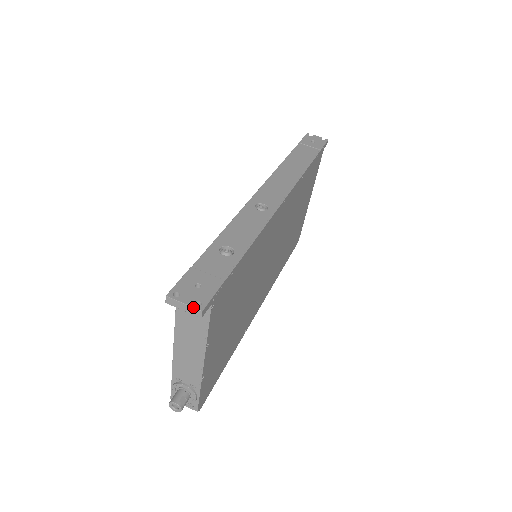
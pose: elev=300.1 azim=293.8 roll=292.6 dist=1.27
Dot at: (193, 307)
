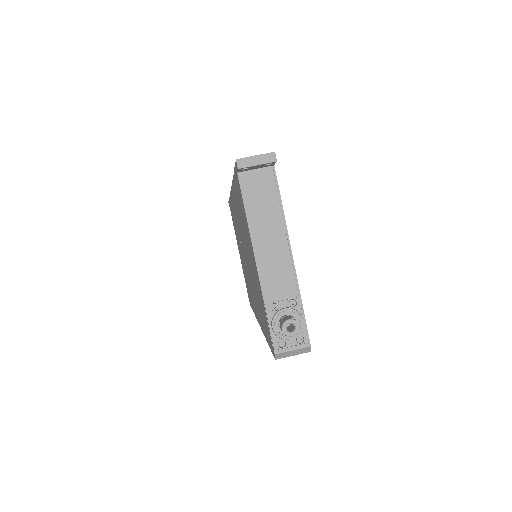
Dot at: occluded
